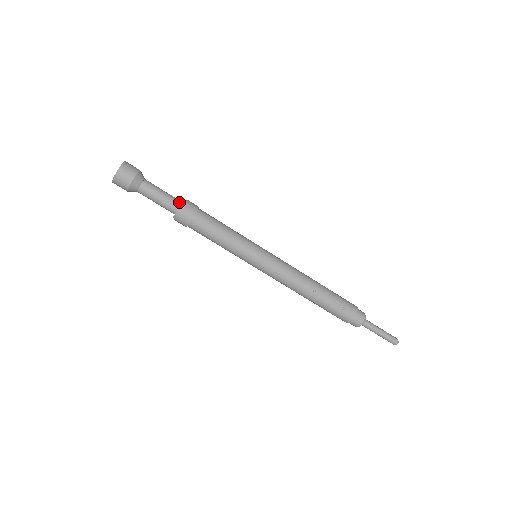
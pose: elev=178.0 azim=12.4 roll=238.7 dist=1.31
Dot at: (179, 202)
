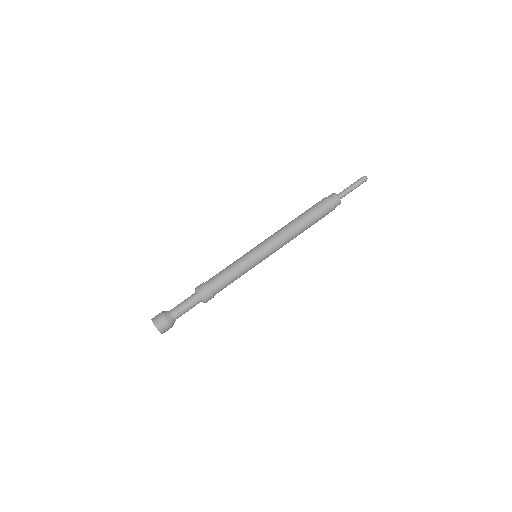
Dot at: (194, 293)
